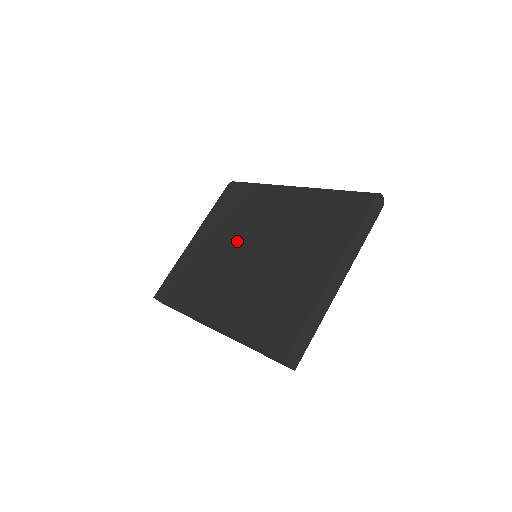
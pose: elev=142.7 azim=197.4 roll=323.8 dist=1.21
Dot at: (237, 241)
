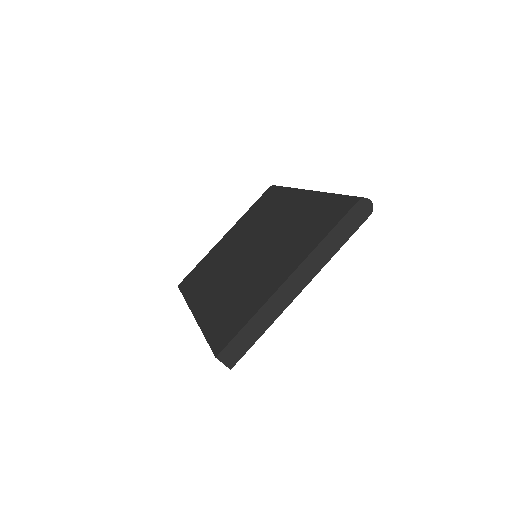
Dot at: (247, 240)
